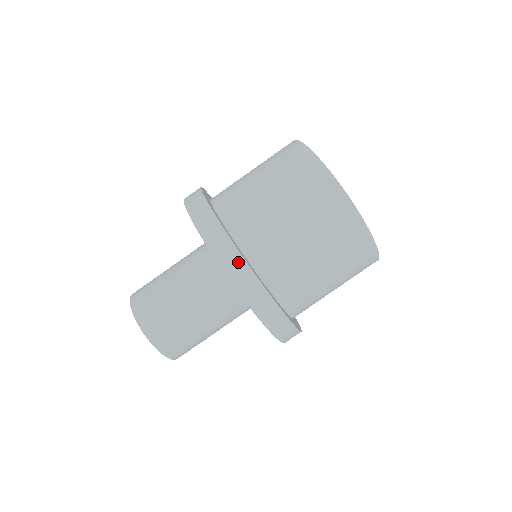
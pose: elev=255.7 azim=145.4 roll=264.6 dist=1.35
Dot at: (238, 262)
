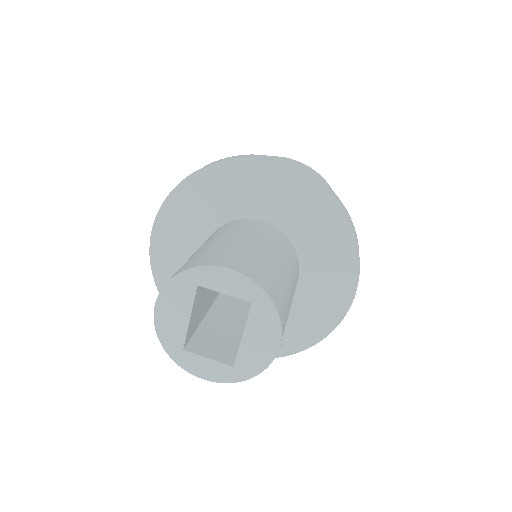
Dot at: (253, 155)
